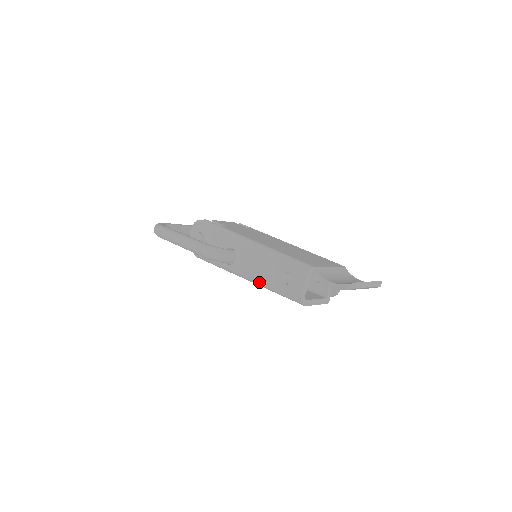
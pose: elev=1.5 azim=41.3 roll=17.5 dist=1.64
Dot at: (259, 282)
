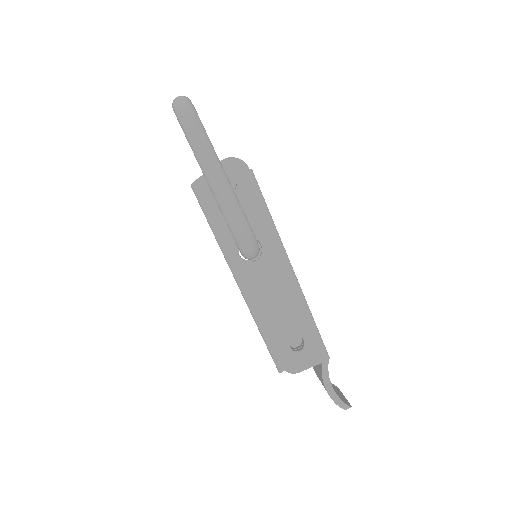
Dot at: (261, 314)
